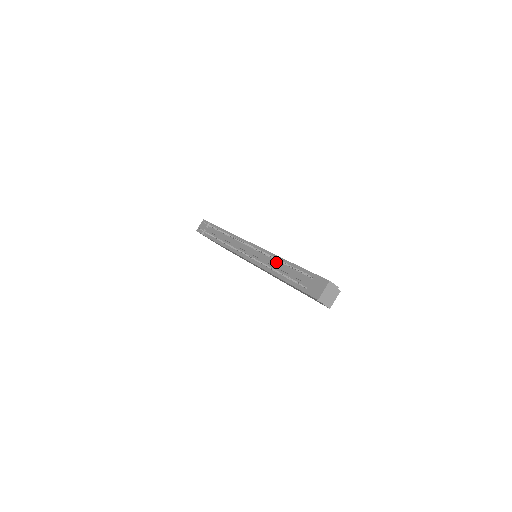
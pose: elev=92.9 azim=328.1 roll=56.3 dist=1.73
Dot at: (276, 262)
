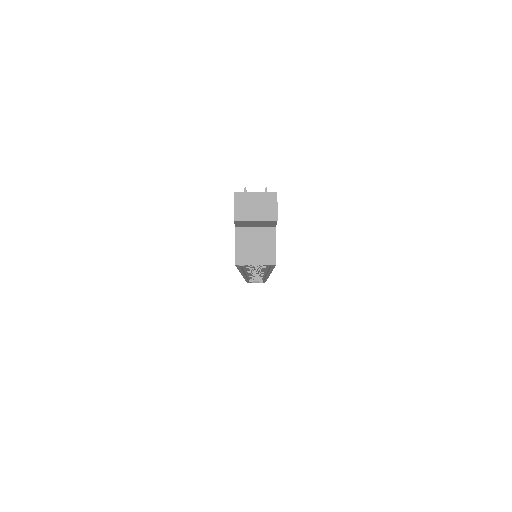
Dot at: occluded
